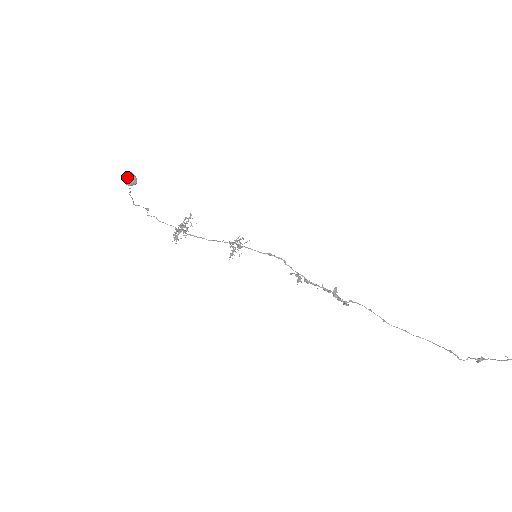
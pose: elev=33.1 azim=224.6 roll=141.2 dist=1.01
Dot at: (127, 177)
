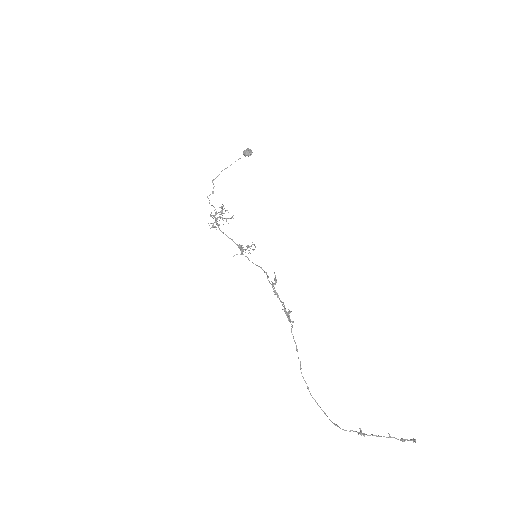
Dot at: (249, 149)
